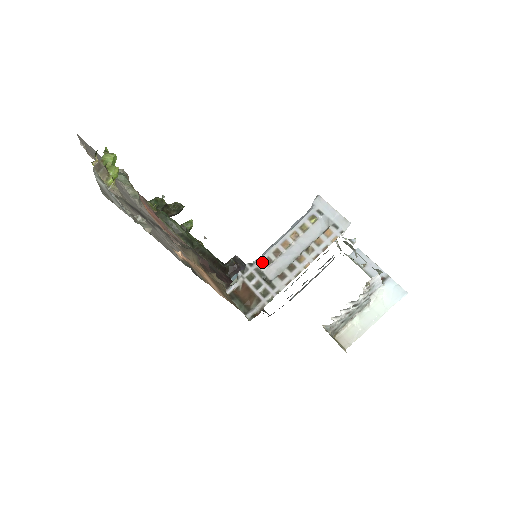
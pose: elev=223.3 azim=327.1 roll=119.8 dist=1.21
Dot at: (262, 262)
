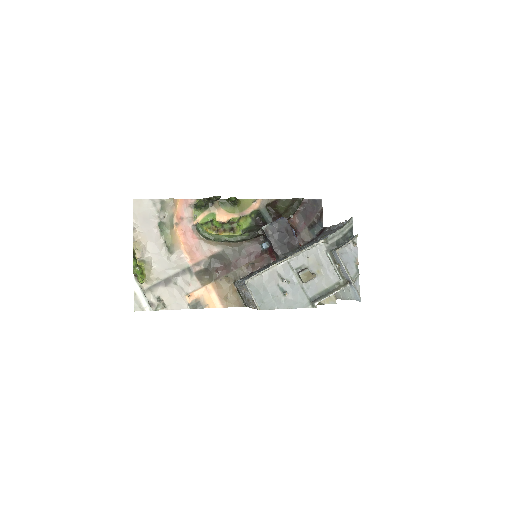
Dot at: (240, 288)
